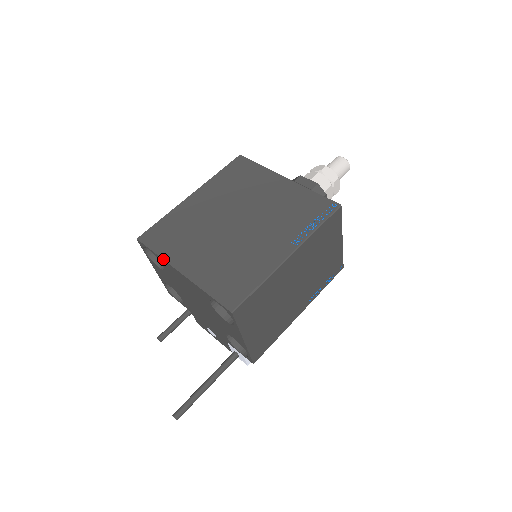
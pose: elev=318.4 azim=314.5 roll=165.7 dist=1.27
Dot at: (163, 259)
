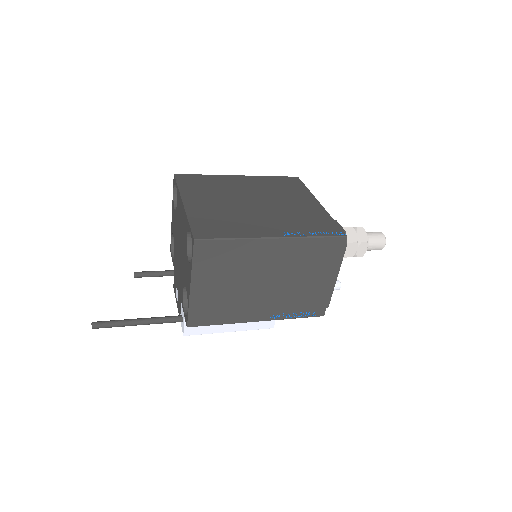
Dot at: (179, 191)
